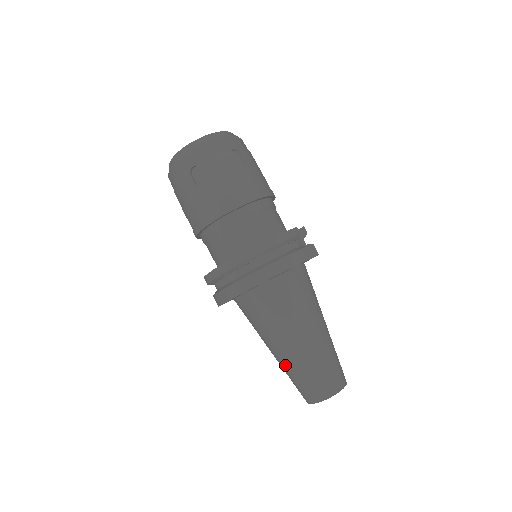
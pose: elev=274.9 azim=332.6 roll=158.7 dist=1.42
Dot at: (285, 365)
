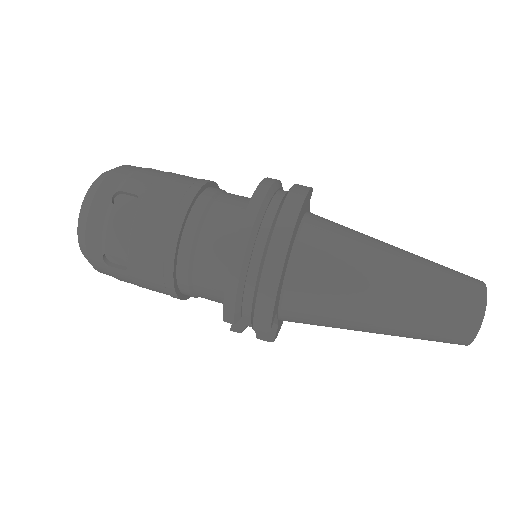
Dot at: (408, 310)
